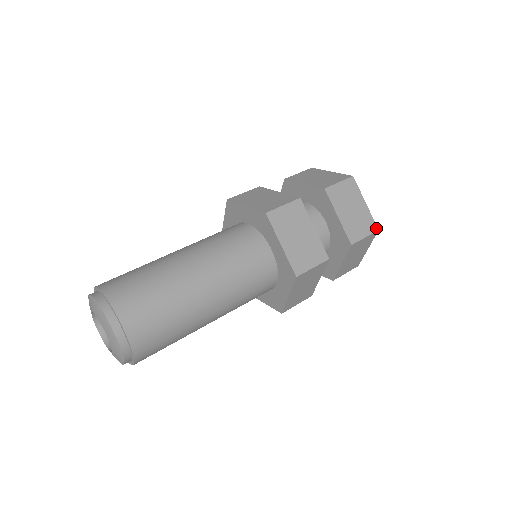
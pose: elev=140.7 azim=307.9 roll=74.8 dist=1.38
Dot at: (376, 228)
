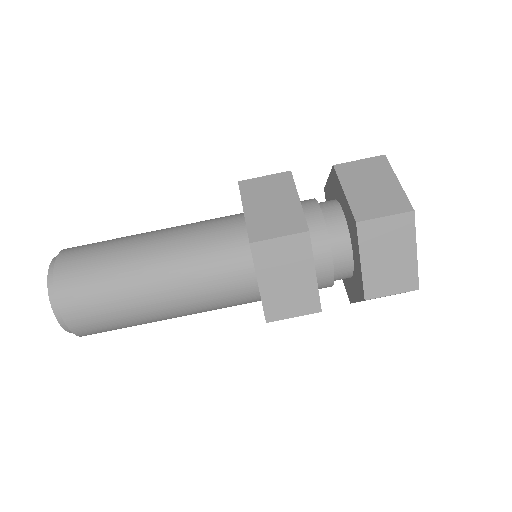
Dot at: occluded
